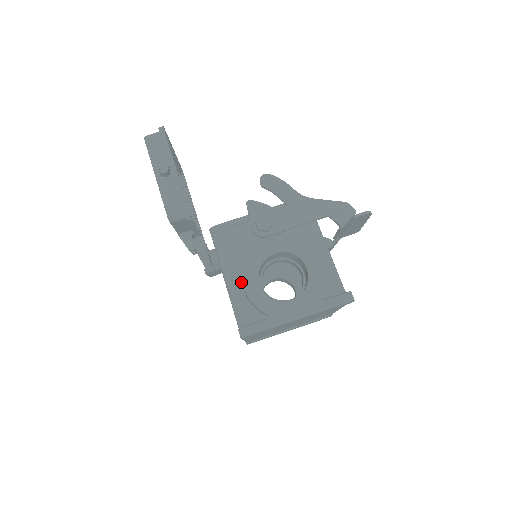
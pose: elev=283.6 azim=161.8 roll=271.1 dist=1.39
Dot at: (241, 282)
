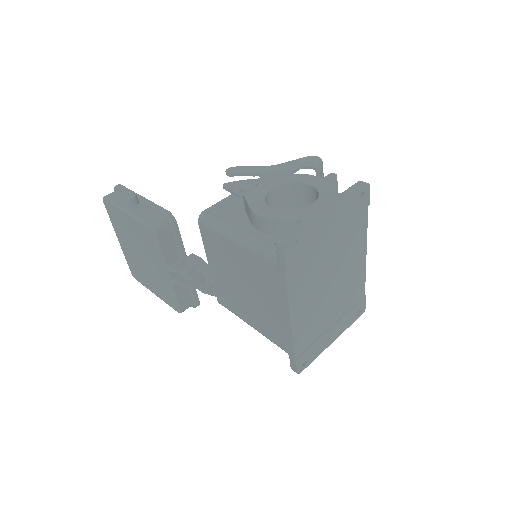
Dot at: (254, 230)
